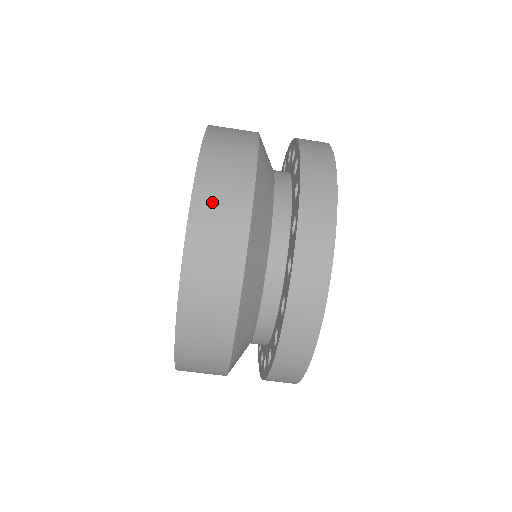
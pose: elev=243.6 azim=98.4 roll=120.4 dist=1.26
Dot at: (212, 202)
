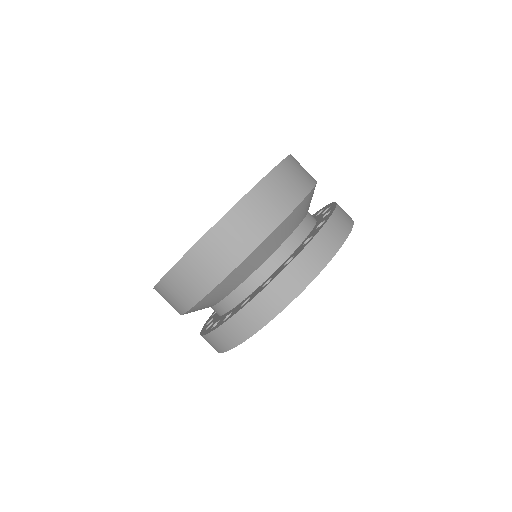
Dot at: occluded
